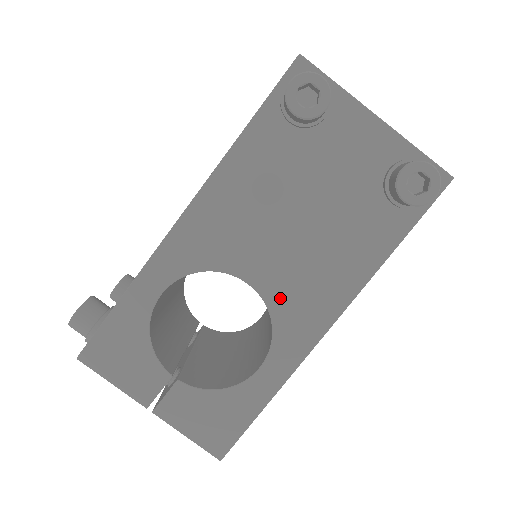
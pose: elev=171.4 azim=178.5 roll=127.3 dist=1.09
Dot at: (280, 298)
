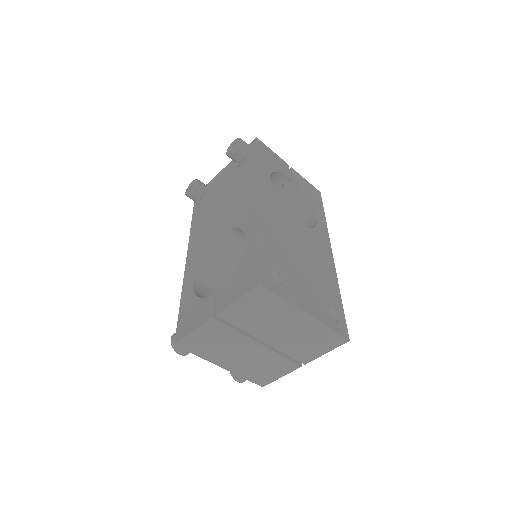
Dot at: (233, 220)
